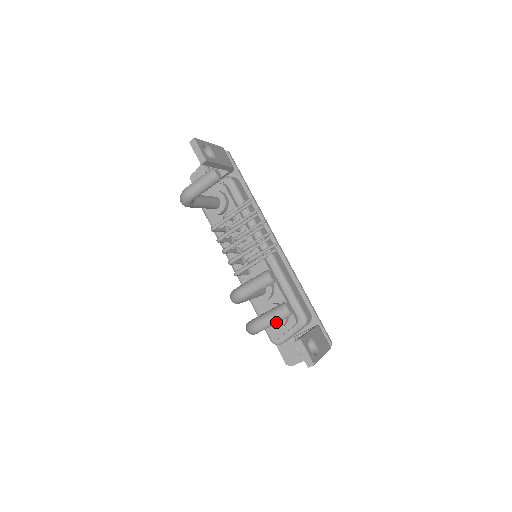
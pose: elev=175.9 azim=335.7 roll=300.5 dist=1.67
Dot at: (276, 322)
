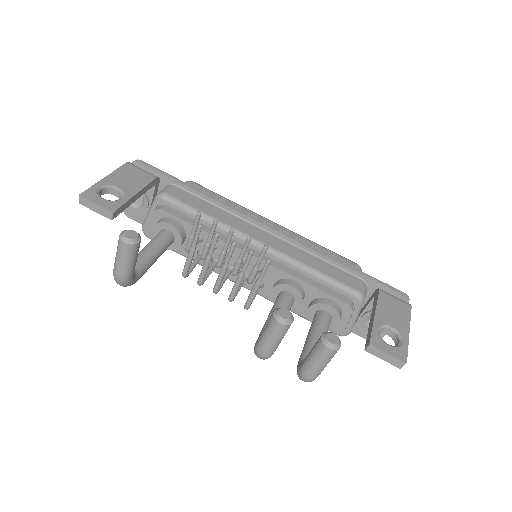
Dot at: (328, 362)
